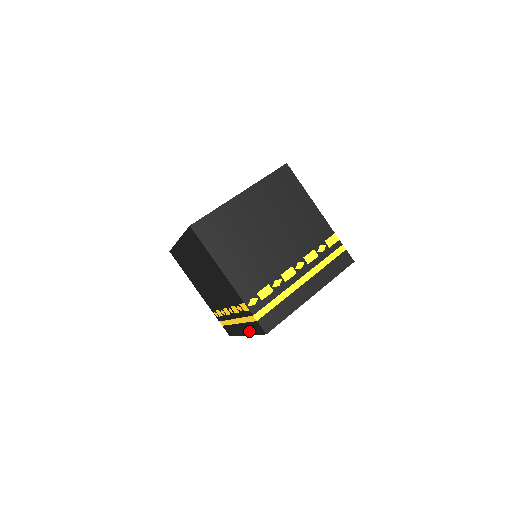
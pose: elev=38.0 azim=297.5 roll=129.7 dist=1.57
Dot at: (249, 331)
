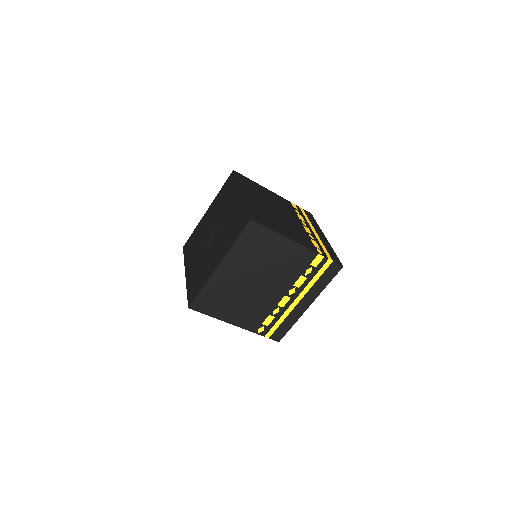
Dot at: occluded
